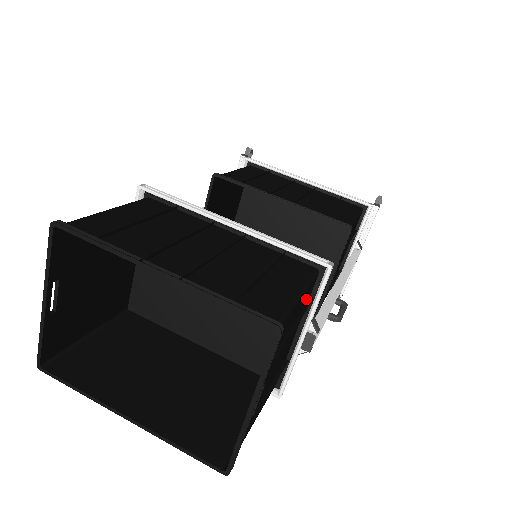
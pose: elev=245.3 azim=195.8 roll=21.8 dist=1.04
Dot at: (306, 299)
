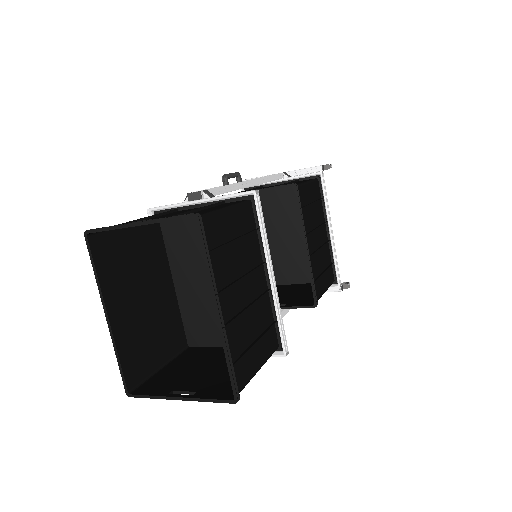
Dot at: occluded
